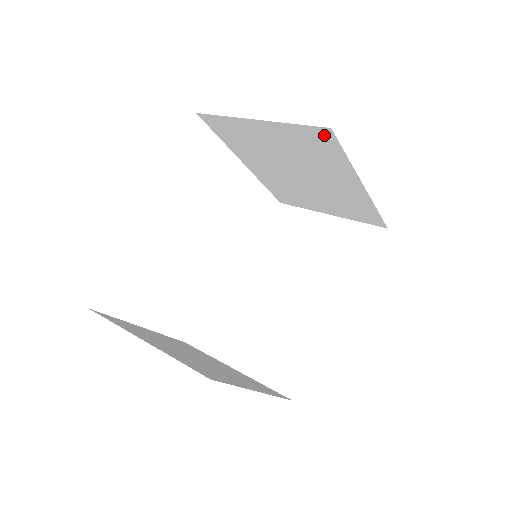
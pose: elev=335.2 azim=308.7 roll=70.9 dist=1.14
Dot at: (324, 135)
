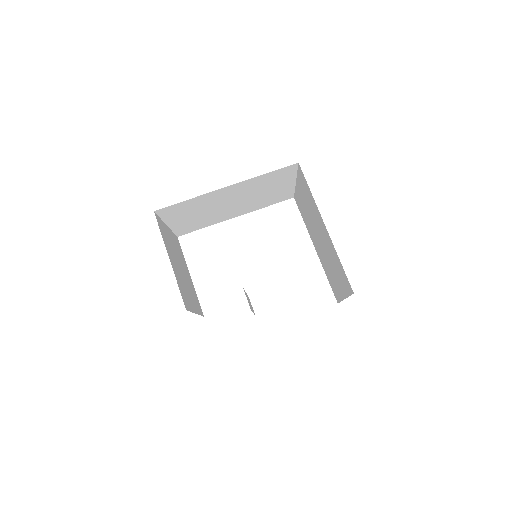
Dot at: (301, 173)
